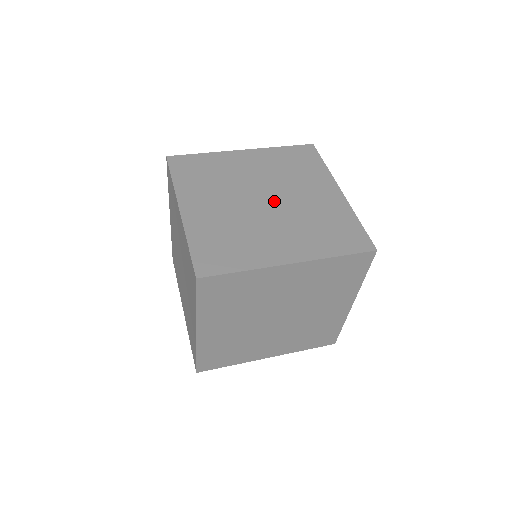
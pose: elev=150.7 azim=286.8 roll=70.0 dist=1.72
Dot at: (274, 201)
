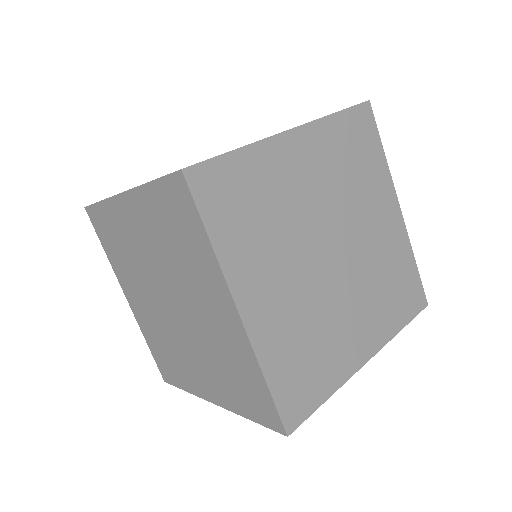
Dot at: occluded
